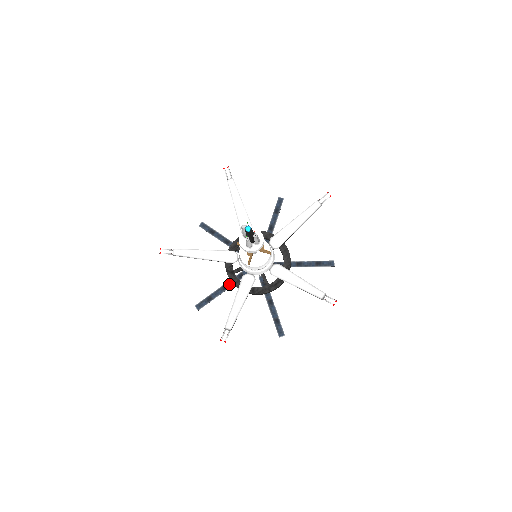
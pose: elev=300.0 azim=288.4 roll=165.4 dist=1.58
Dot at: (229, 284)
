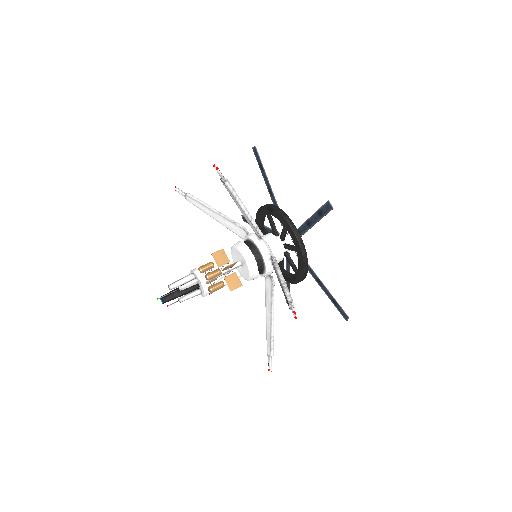
Dot at: occluded
